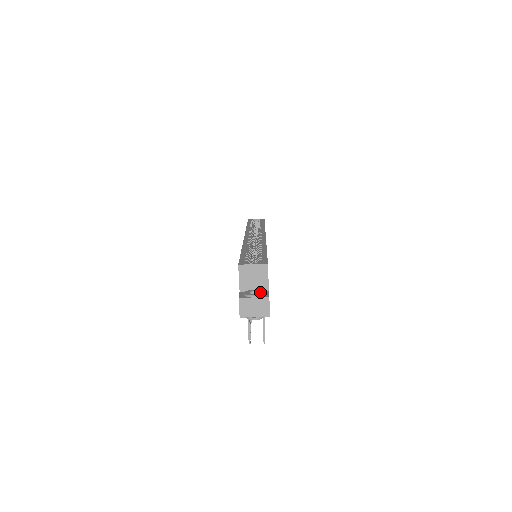
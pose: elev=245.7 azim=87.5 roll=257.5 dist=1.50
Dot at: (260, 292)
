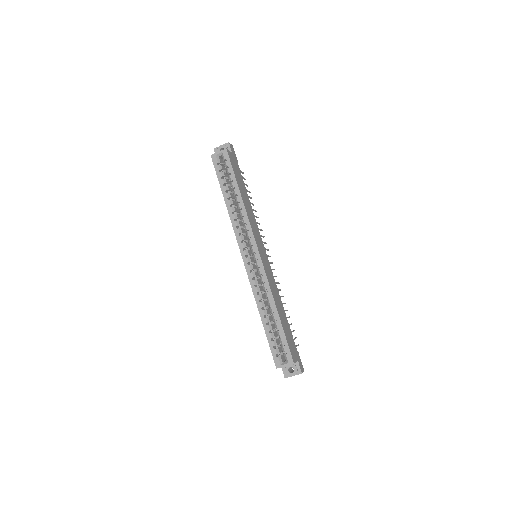
Dot at: (295, 370)
